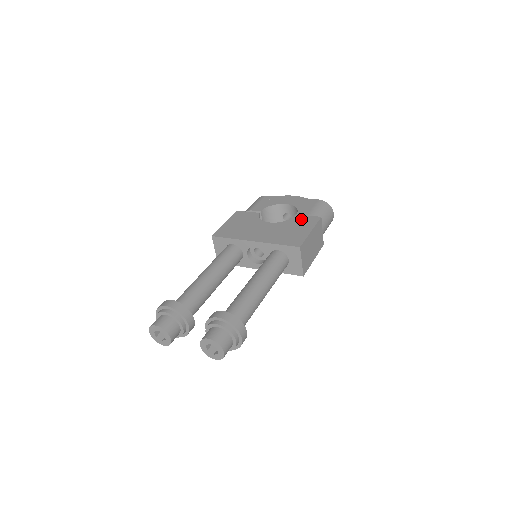
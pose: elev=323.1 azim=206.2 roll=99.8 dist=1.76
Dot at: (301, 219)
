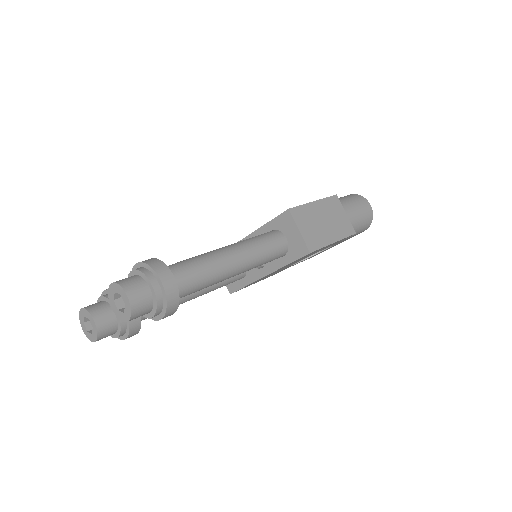
Dot at: occluded
